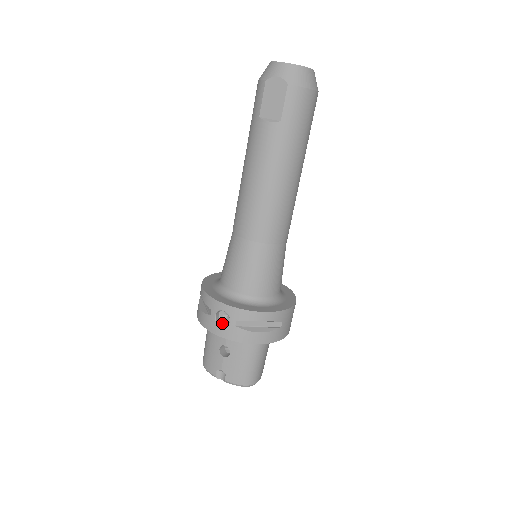
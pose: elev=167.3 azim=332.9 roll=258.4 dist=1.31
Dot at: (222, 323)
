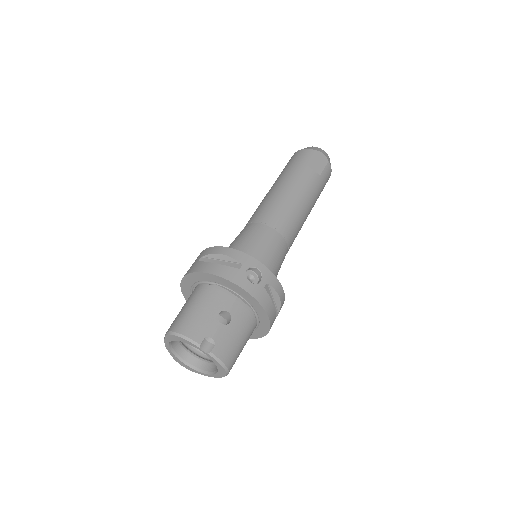
Dot at: (246, 282)
